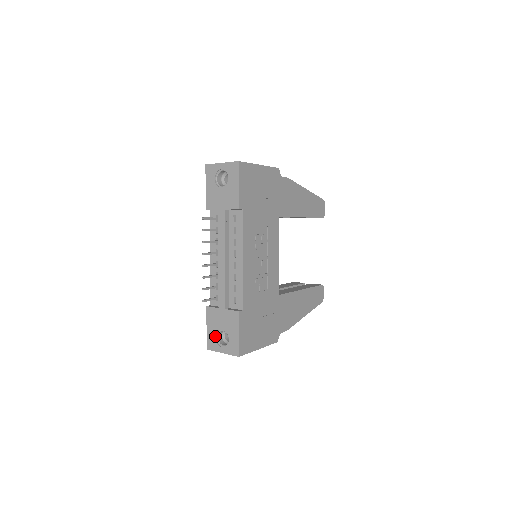
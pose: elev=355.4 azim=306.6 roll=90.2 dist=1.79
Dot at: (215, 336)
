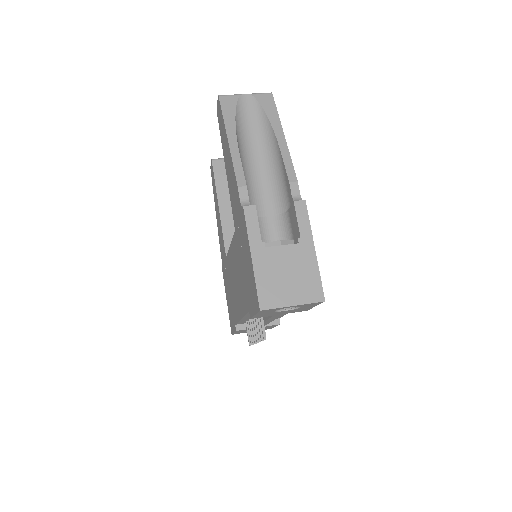
Dot at: occluded
